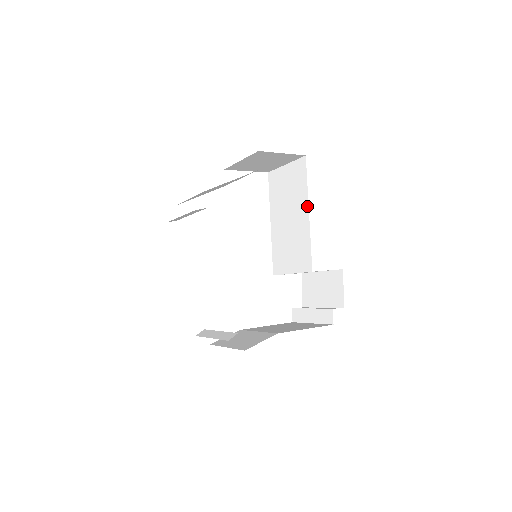
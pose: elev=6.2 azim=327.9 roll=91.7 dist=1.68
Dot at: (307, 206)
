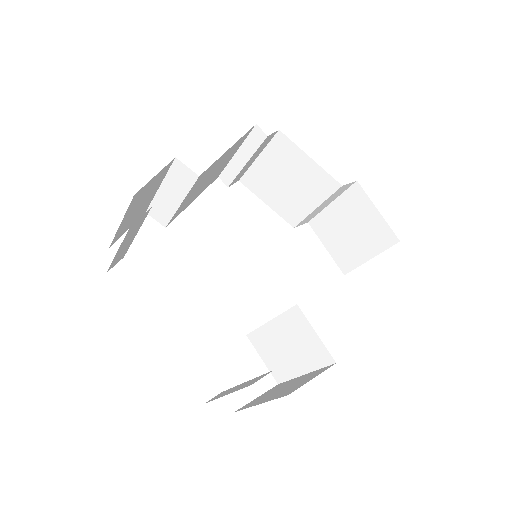
Dot at: occluded
